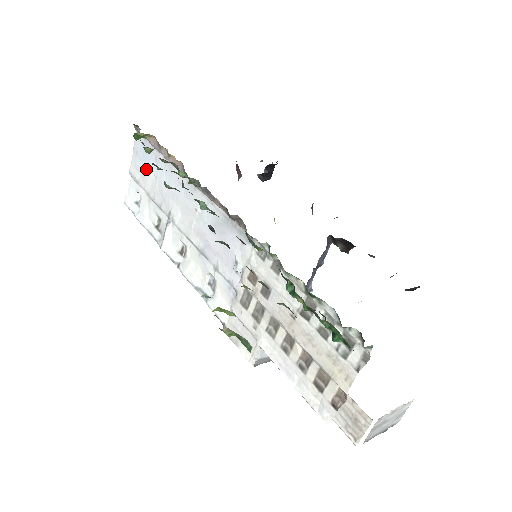
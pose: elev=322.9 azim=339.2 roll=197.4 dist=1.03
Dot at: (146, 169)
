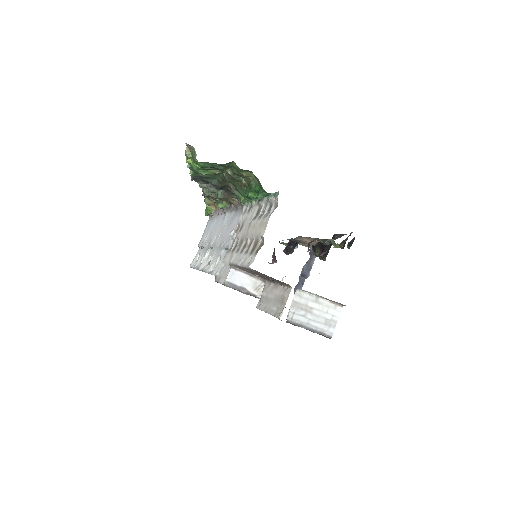
Dot at: (207, 233)
